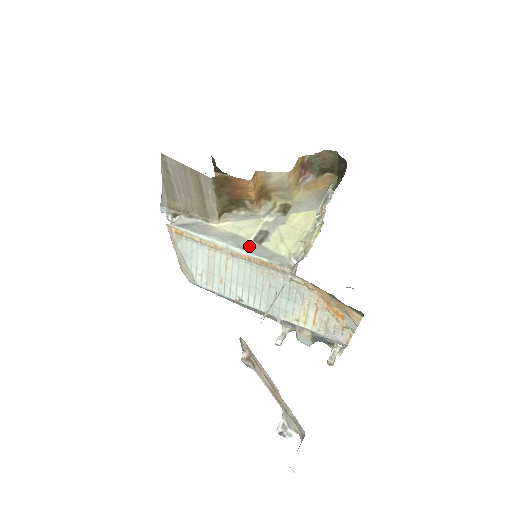
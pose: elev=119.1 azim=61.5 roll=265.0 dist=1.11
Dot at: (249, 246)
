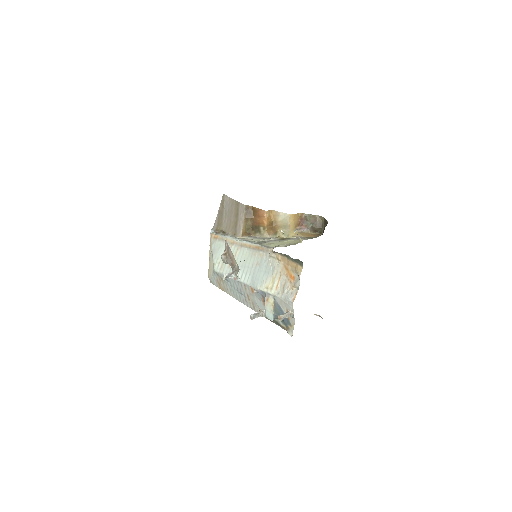
Dot at: occluded
